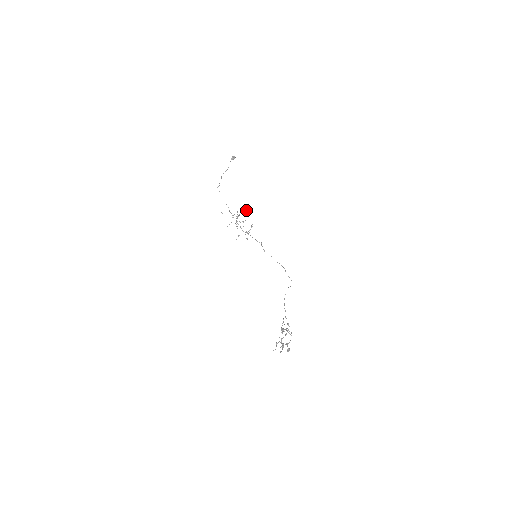
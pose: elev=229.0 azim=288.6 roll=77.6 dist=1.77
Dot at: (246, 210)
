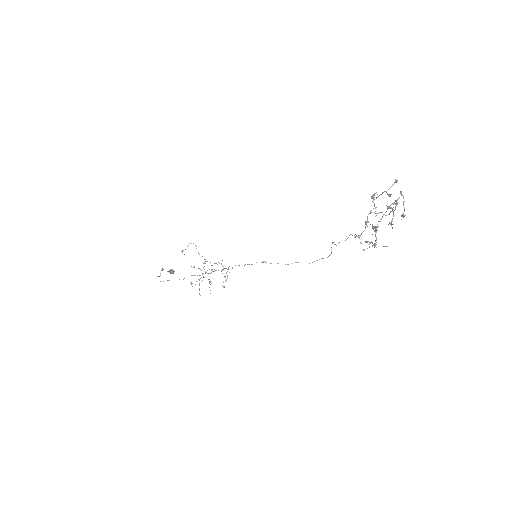
Dot at: (212, 269)
